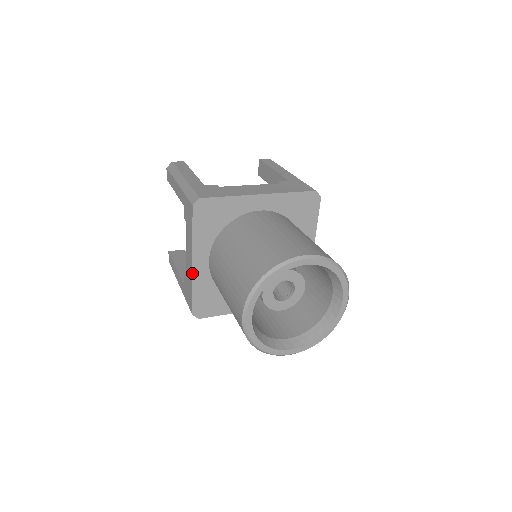
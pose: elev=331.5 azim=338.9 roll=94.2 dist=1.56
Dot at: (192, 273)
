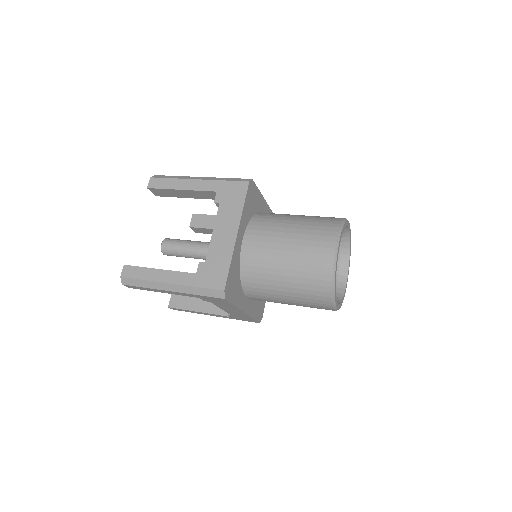
Dot at: (247, 315)
